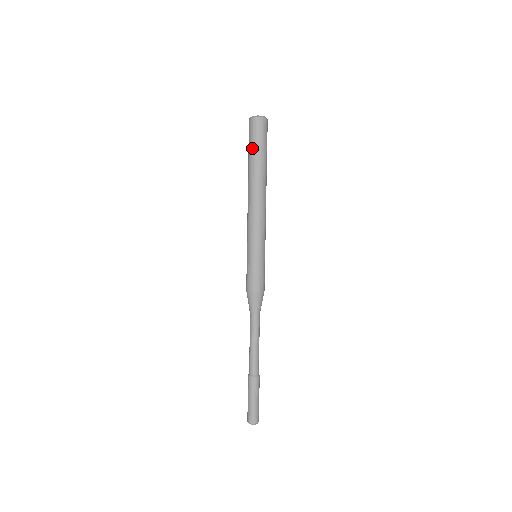
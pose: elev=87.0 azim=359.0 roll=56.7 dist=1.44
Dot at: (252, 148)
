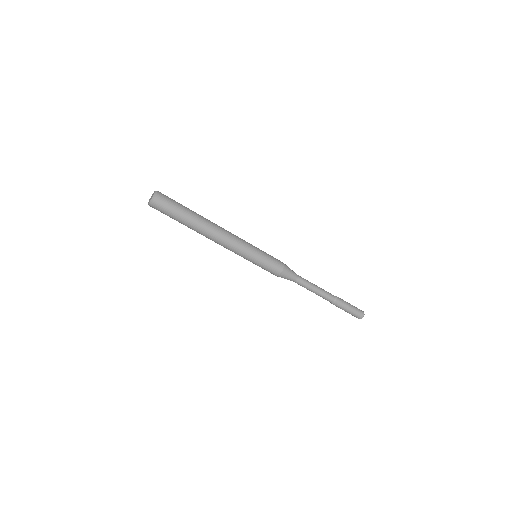
Dot at: occluded
